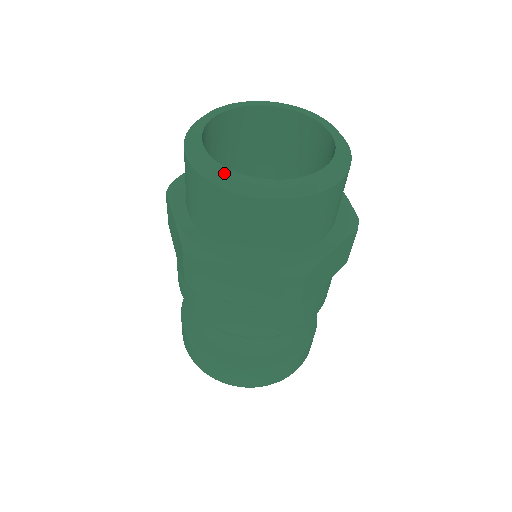
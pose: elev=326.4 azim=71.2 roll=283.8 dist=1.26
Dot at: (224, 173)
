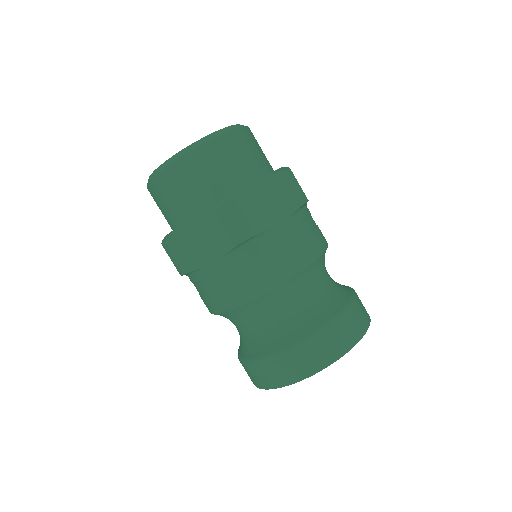
Dot at: (195, 142)
